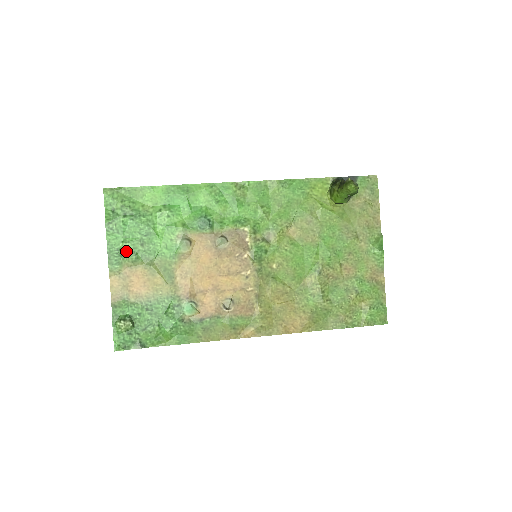
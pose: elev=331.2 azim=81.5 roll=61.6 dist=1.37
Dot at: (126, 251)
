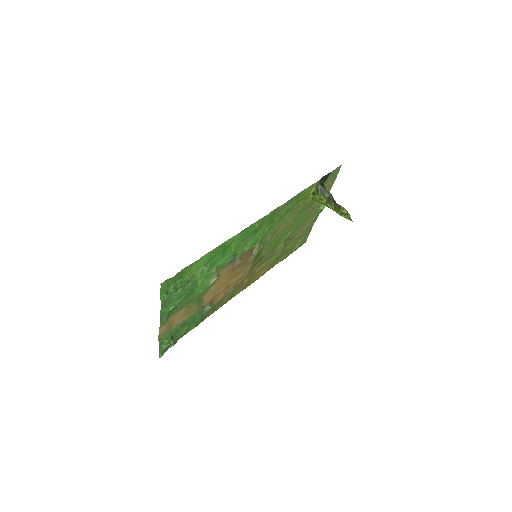
Dot at: (174, 309)
